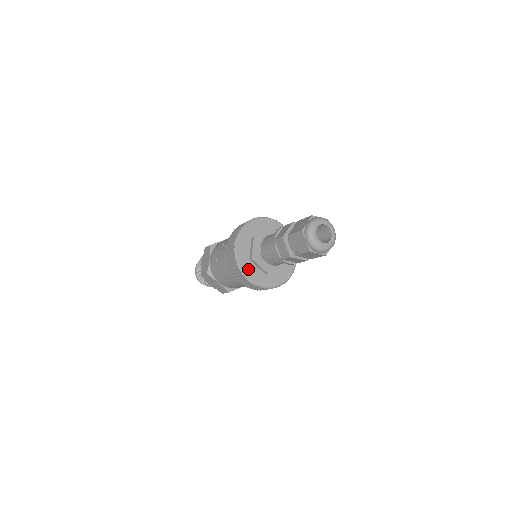
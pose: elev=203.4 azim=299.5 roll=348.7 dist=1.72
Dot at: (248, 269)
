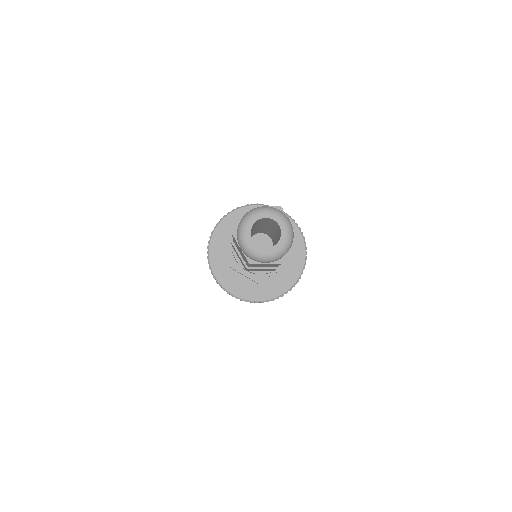
Dot at: (230, 281)
